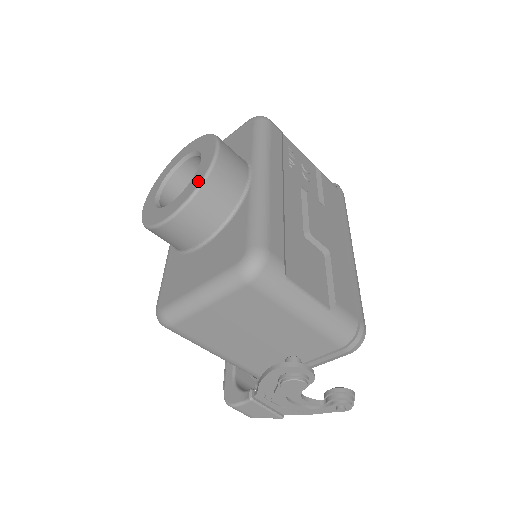
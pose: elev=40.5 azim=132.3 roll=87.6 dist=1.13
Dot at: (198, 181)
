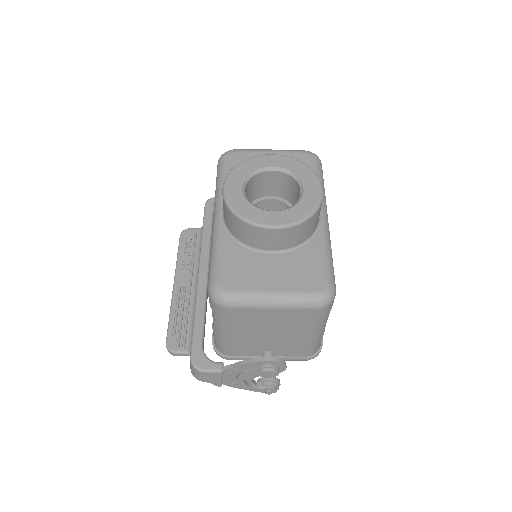
Dot at: (308, 211)
